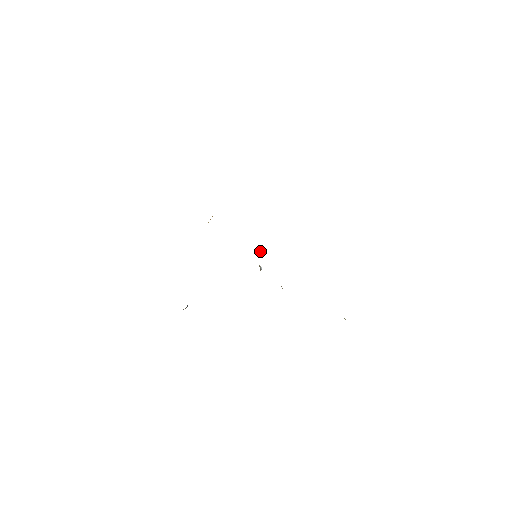
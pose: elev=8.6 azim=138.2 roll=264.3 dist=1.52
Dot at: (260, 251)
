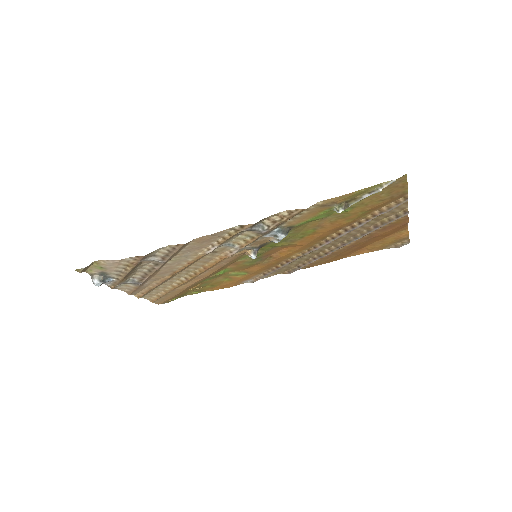
Dot at: (266, 251)
